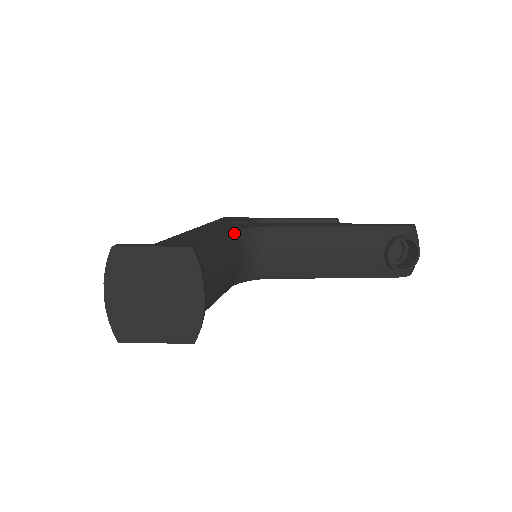
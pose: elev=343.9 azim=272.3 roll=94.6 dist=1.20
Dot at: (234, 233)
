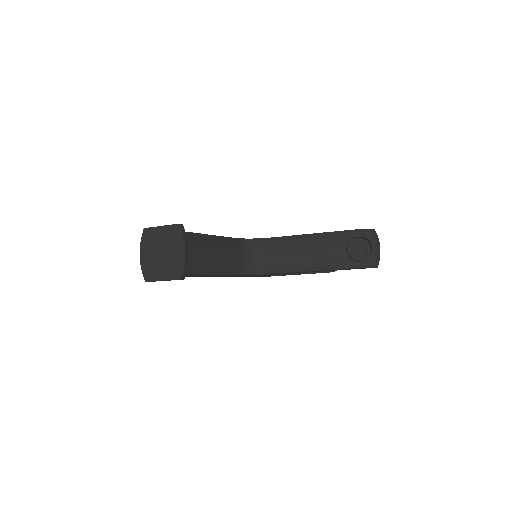
Dot at: (239, 240)
